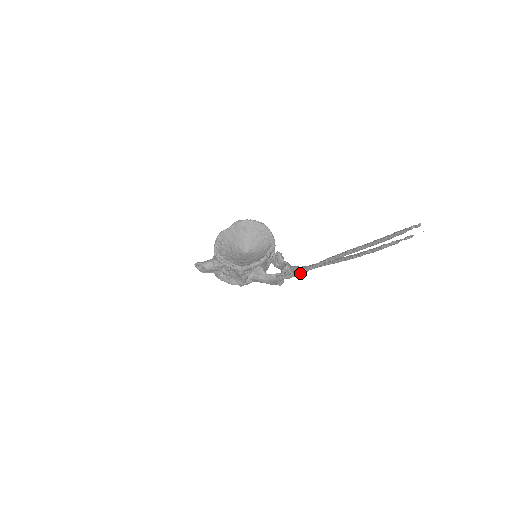
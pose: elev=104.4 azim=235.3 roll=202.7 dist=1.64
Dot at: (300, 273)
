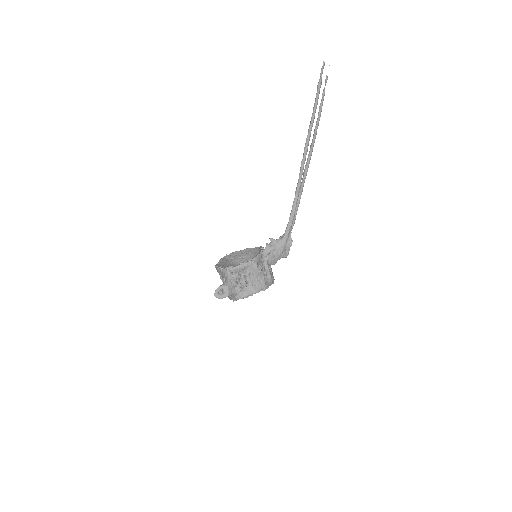
Dot at: (295, 206)
